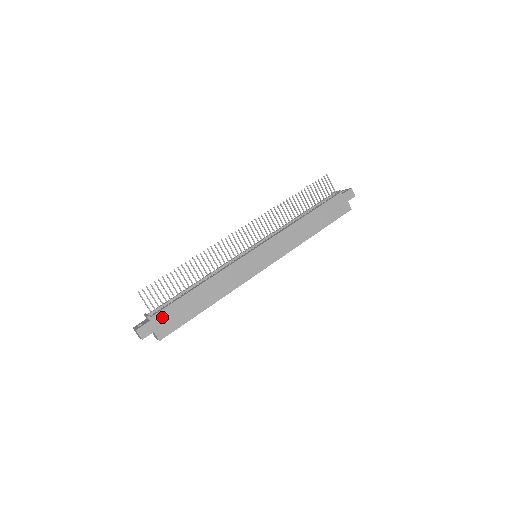
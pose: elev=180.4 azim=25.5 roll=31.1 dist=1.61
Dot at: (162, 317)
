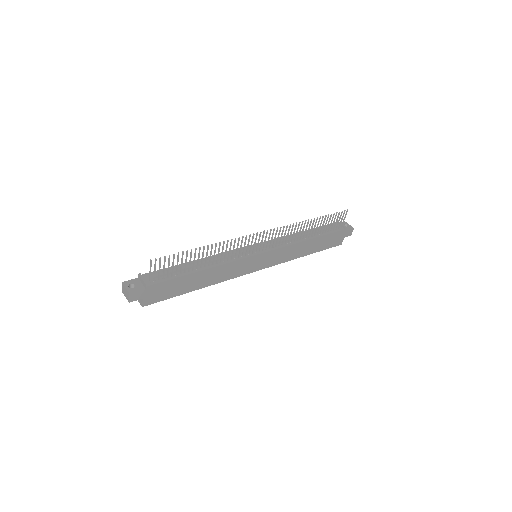
Dot at: (157, 288)
